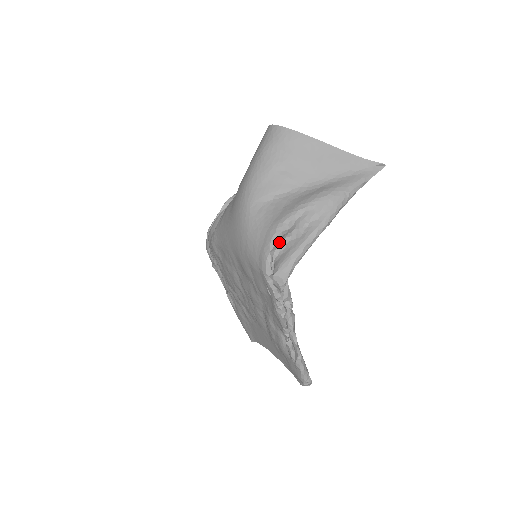
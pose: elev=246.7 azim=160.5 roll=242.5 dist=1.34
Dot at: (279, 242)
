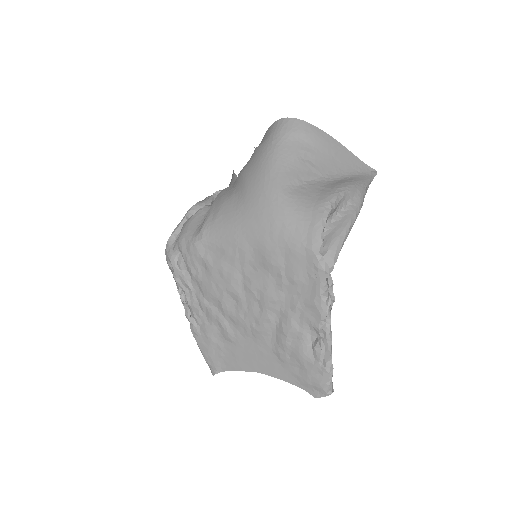
Dot at: occluded
